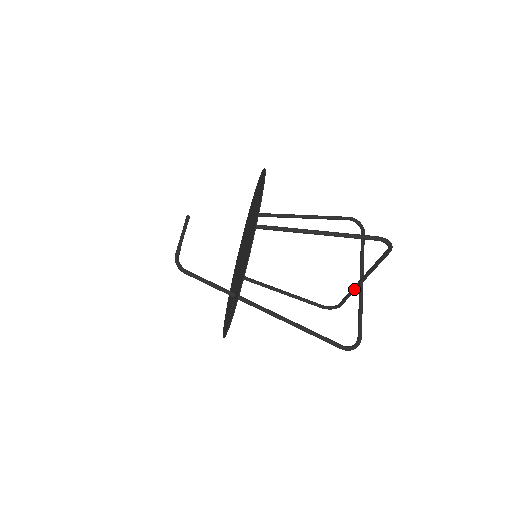
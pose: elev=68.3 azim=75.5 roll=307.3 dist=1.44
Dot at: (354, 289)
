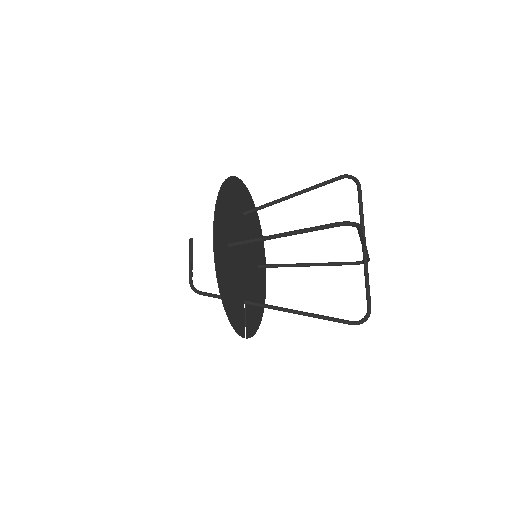
Dot at: occluded
